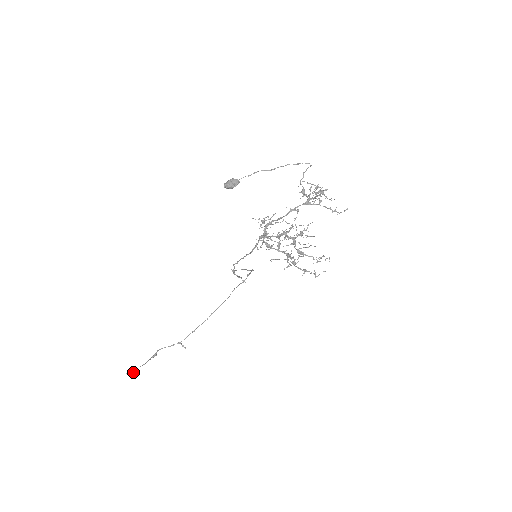
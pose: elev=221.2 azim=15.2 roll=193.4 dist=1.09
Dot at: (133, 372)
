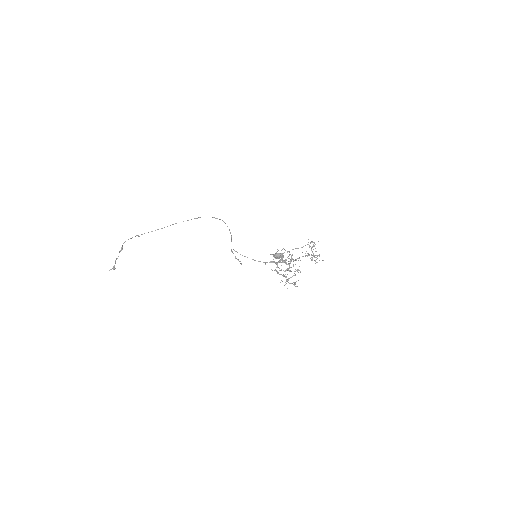
Dot at: (114, 269)
